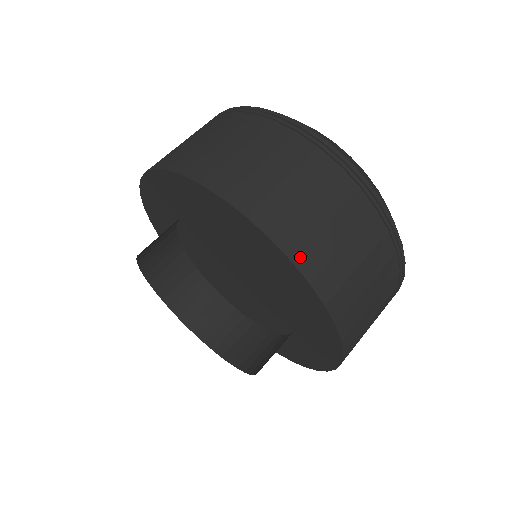
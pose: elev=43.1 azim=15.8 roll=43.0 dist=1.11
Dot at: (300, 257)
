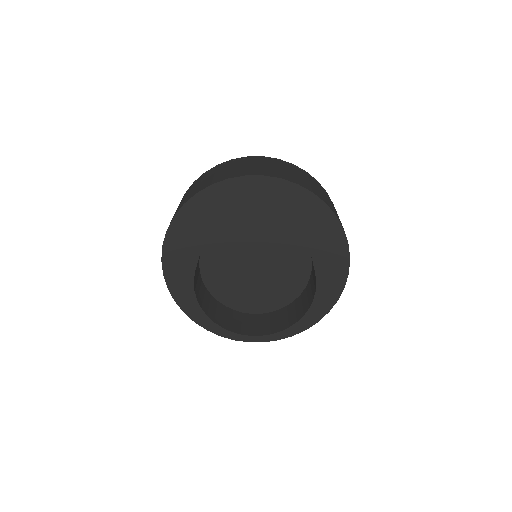
Dot at: (300, 184)
